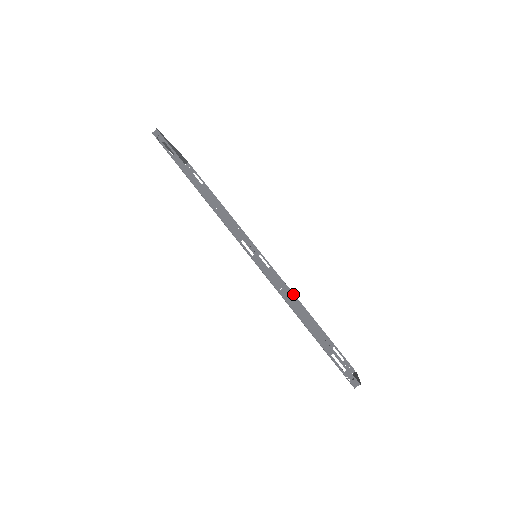
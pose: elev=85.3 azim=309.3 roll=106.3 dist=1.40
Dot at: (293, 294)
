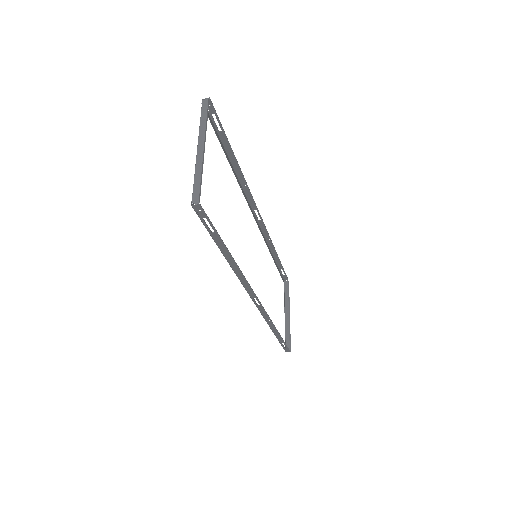
Dot at: (270, 240)
